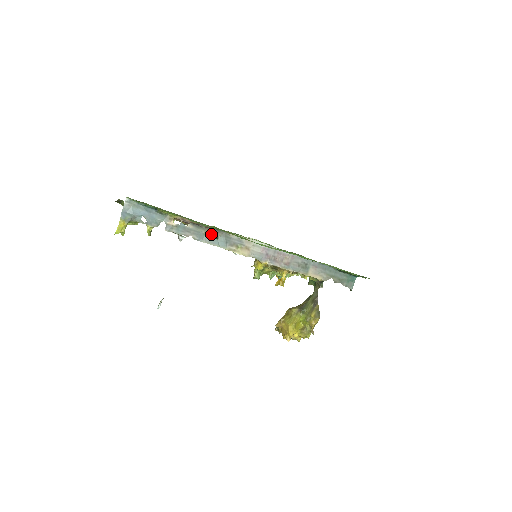
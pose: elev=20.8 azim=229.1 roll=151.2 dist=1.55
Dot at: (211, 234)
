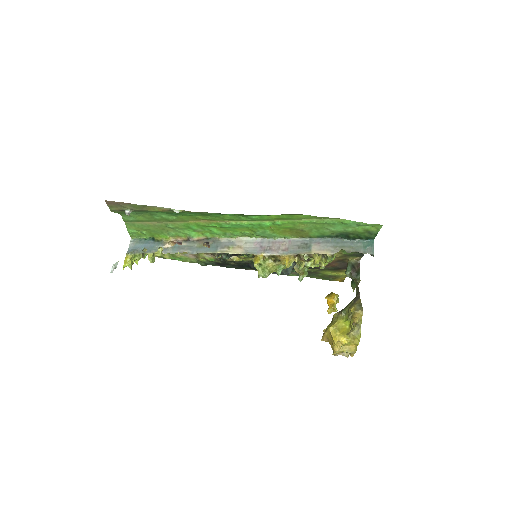
Dot at: occluded
